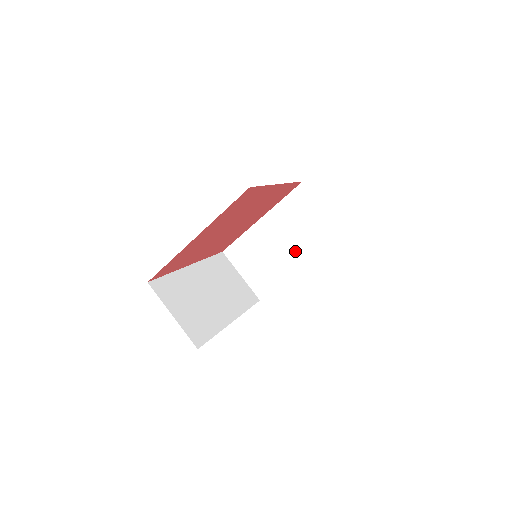
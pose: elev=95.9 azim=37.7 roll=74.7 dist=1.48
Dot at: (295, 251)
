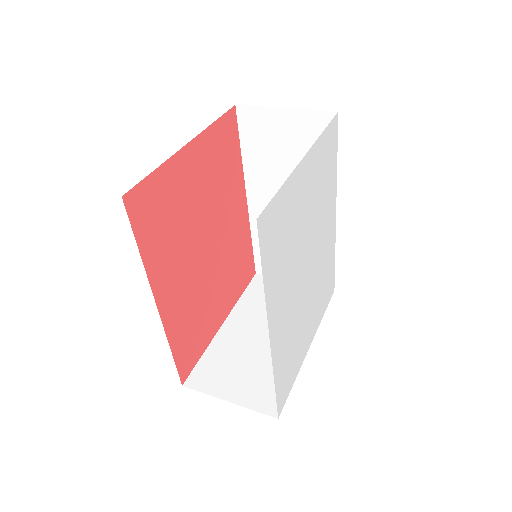
Dot at: occluded
